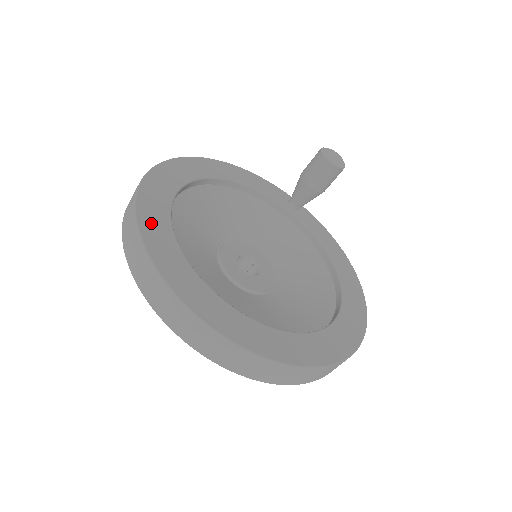
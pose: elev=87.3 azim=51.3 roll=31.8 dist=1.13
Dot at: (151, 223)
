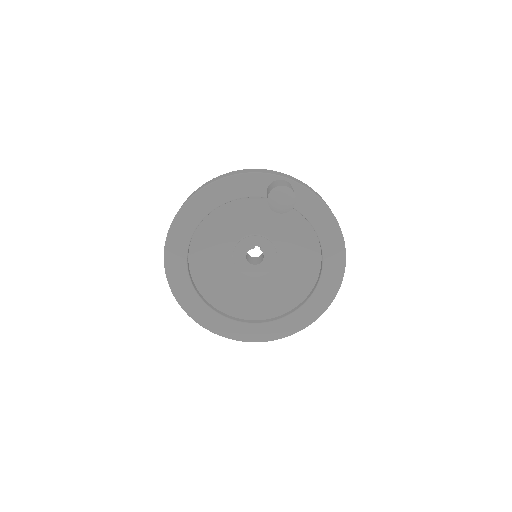
Dot at: (184, 297)
